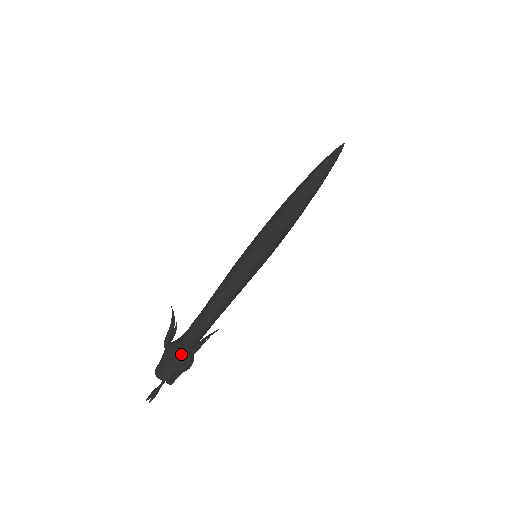
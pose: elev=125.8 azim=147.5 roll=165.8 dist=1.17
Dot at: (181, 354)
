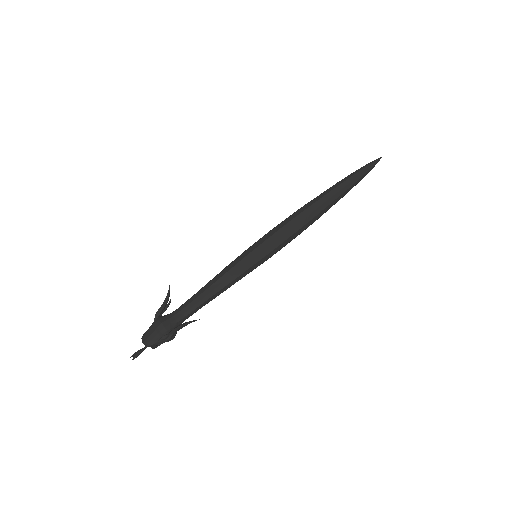
Dot at: (165, 330)
